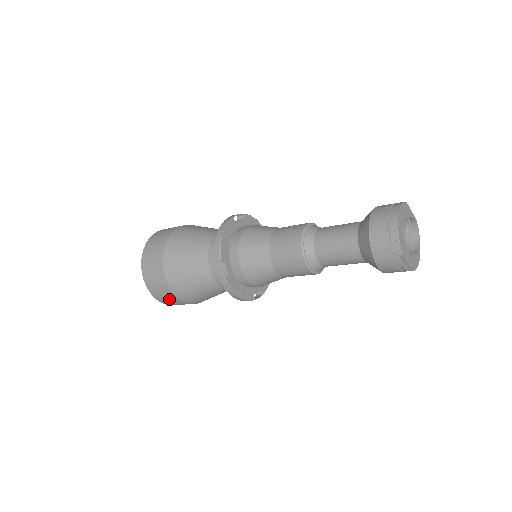
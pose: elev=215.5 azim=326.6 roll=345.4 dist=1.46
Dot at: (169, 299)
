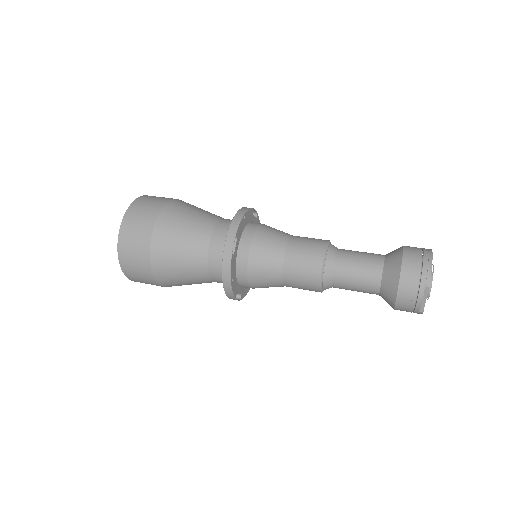
Dot at: (136, 263)
